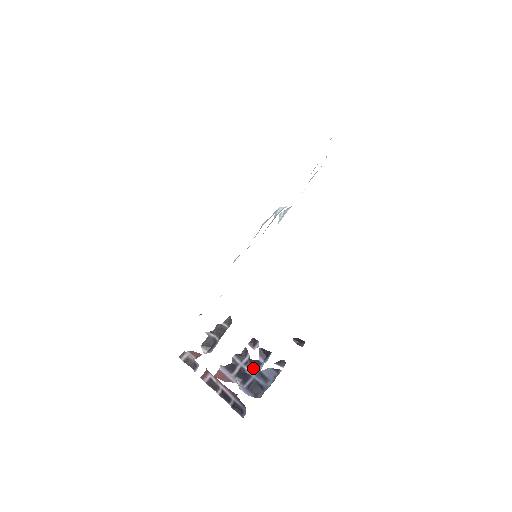
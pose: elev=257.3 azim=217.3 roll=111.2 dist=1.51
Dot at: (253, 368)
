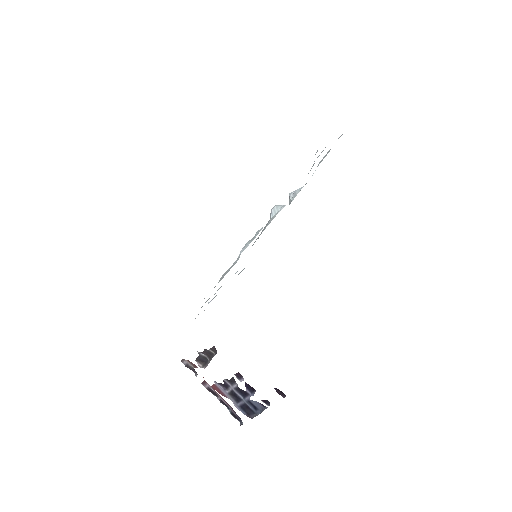
Dot at: (243, 394)
